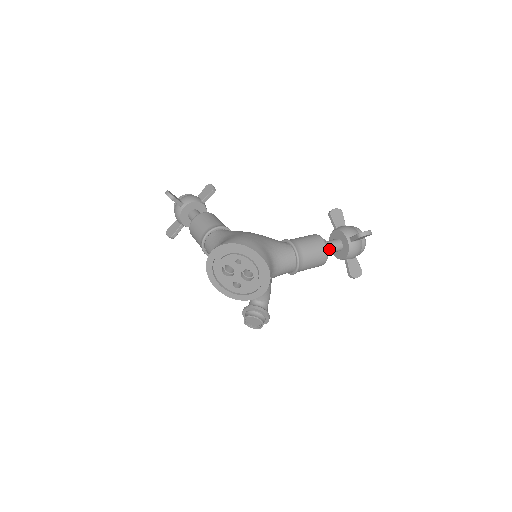
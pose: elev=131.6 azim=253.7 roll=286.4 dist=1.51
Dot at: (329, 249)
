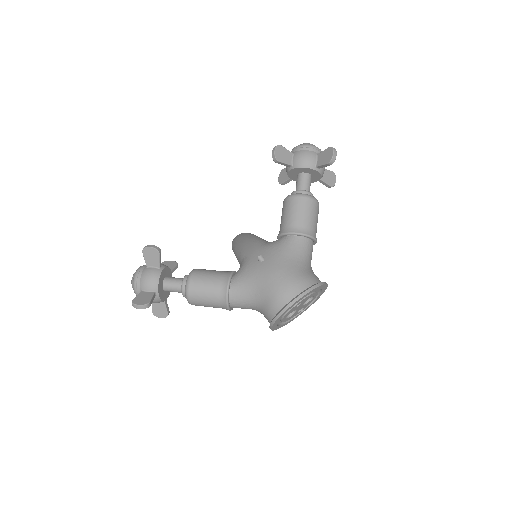
Dot at: (312, 195)
